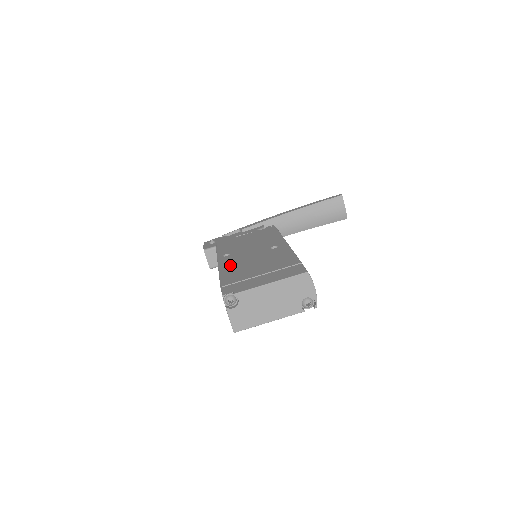
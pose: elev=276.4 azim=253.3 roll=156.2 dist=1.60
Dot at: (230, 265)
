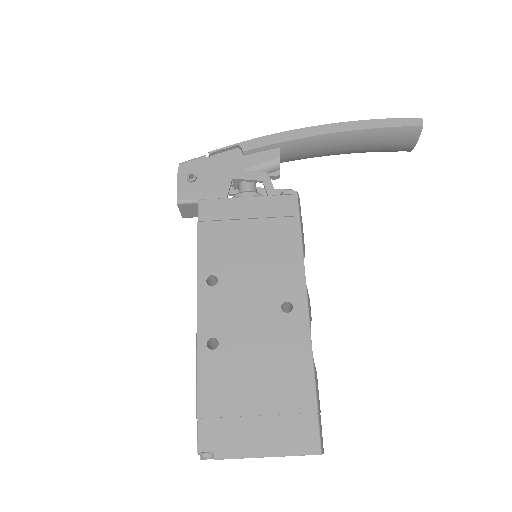
Dot at: (215, 336)
